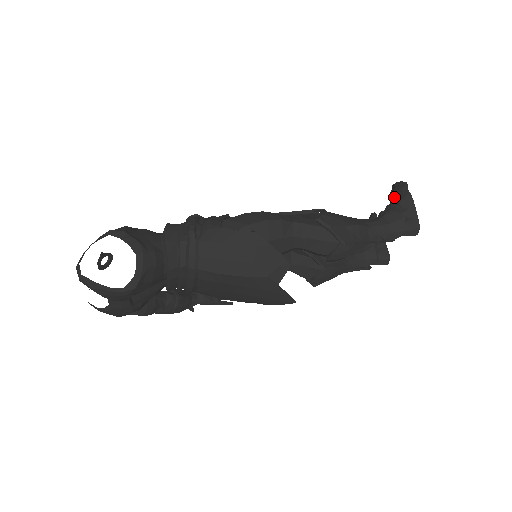
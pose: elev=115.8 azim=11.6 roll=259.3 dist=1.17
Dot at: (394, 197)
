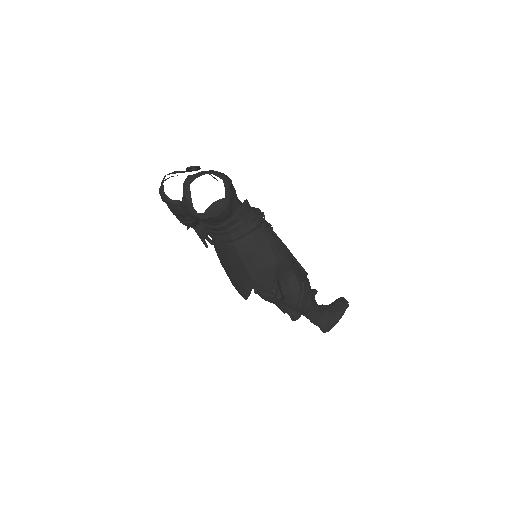
Dot at: (337, 305)
